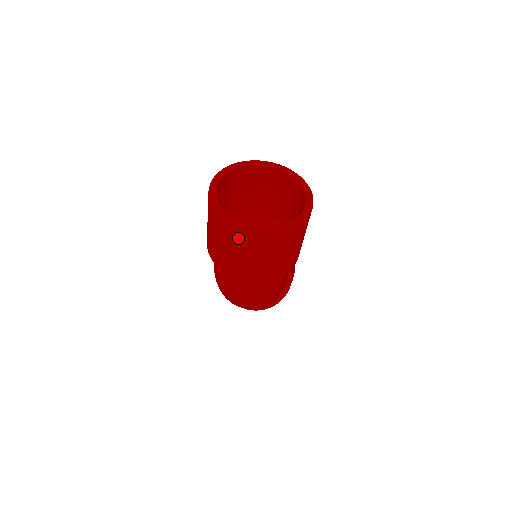
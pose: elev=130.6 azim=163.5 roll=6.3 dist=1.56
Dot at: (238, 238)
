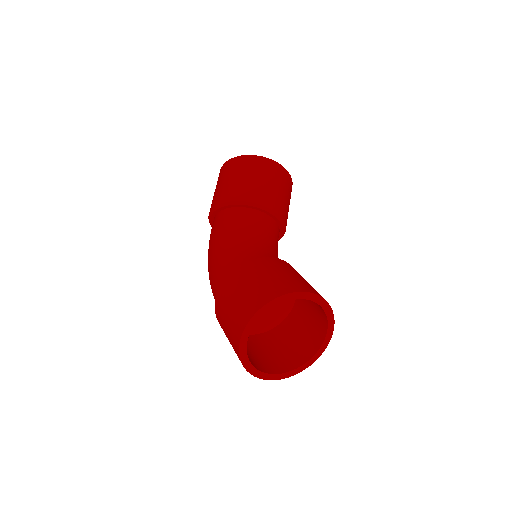
Dot at: occluded
